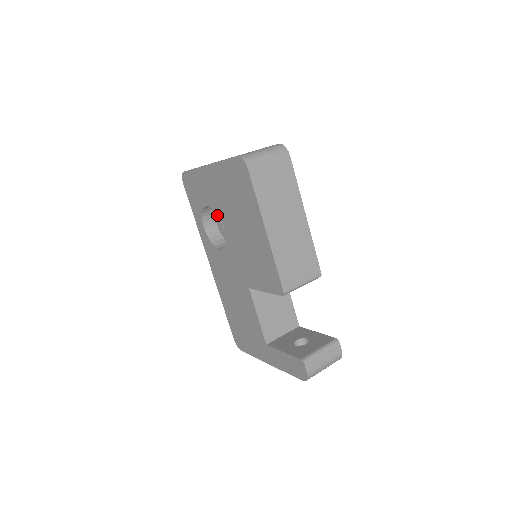
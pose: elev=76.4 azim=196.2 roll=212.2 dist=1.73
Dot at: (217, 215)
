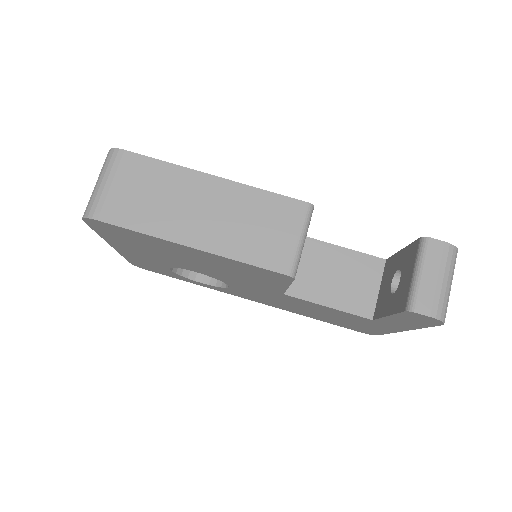
Dot at: occluded
